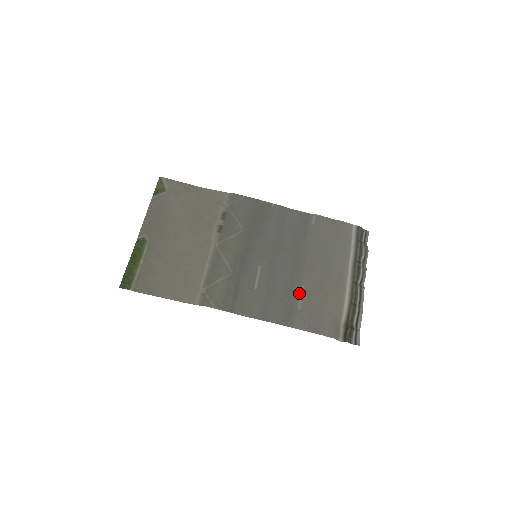
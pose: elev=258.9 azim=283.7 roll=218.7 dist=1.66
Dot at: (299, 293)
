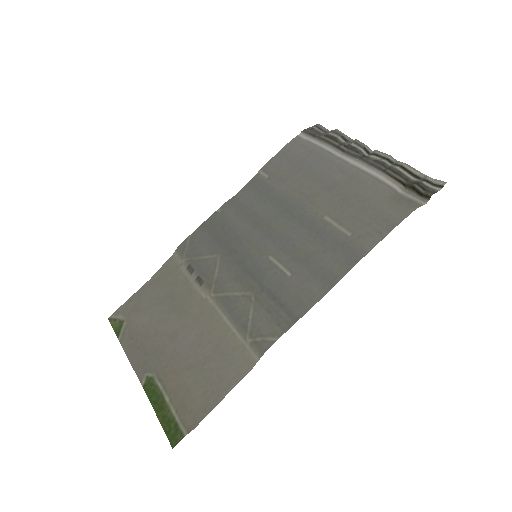
Dot at: (331, 226)
